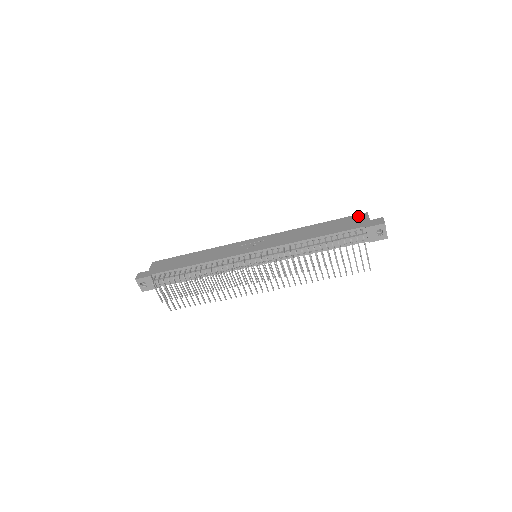
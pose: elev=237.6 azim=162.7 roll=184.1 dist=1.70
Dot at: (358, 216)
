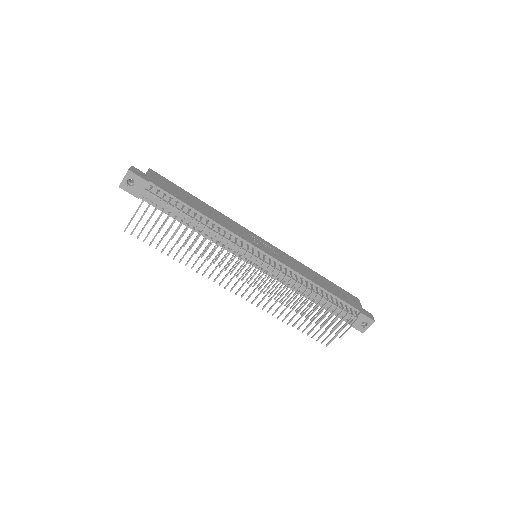
Dot at: (353, 296)
